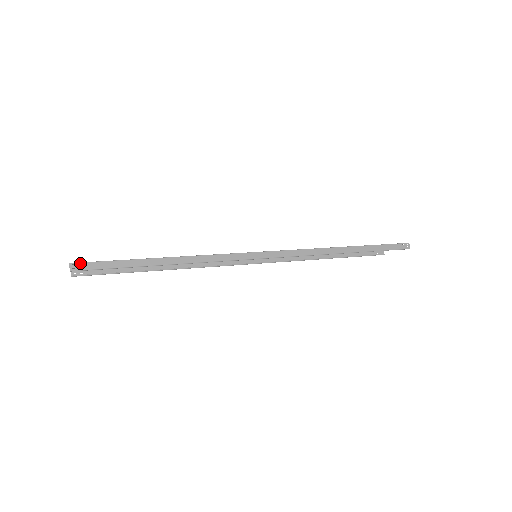
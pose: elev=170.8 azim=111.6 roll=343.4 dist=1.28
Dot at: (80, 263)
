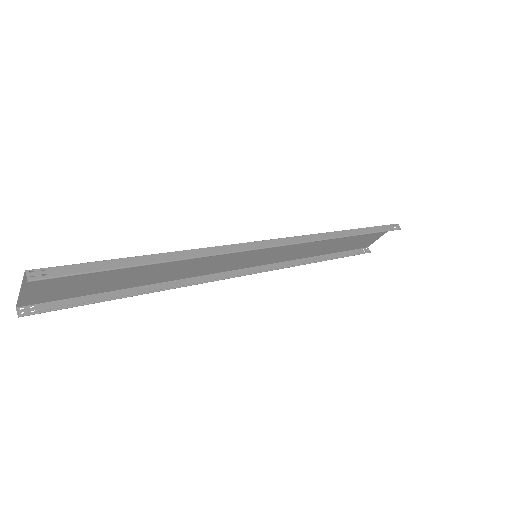
Dot at: (42, 269)
